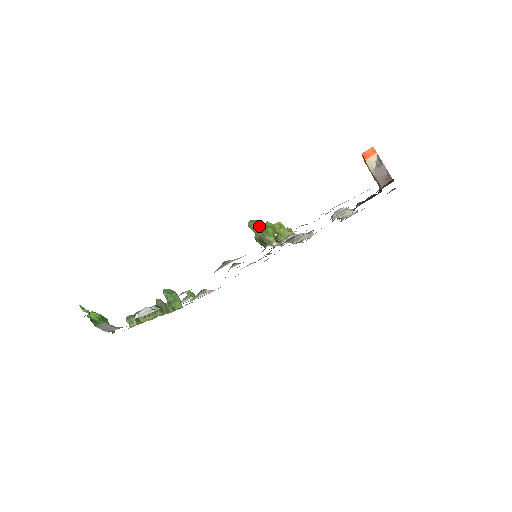
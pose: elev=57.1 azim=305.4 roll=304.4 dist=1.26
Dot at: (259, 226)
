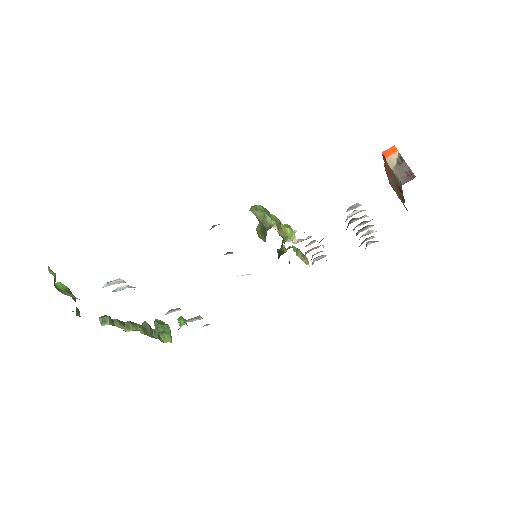
Dot at: (261, 208)
